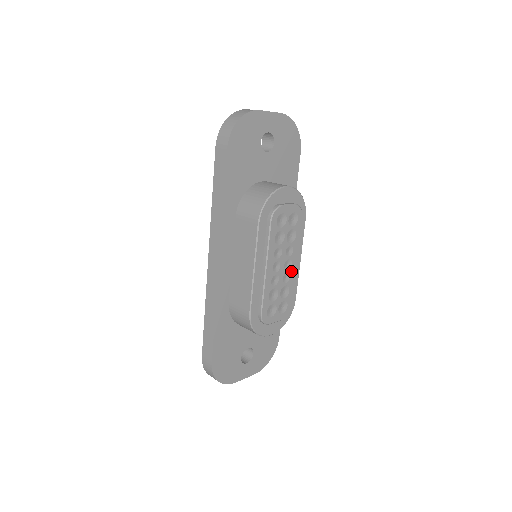
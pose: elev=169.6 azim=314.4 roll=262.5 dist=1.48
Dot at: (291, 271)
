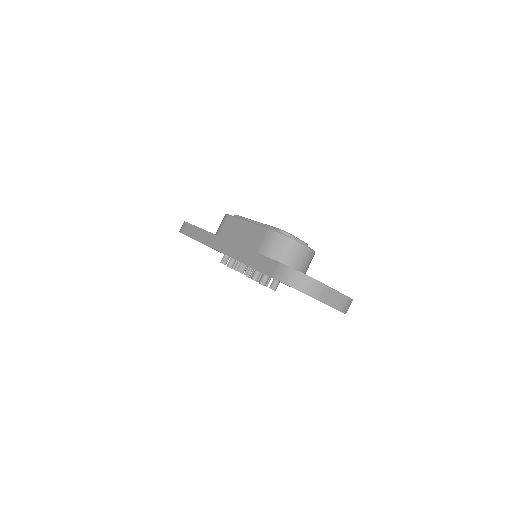
Dot at: occluded
